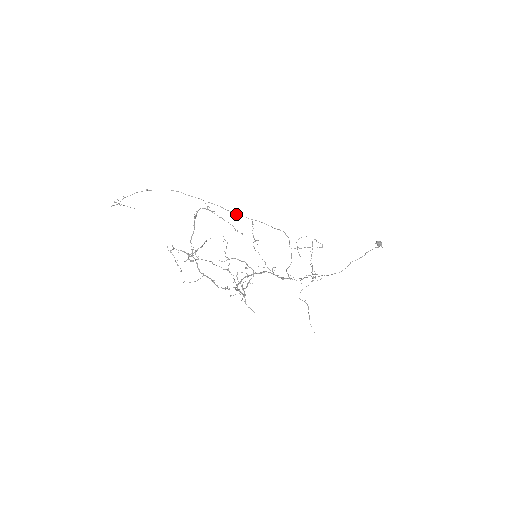
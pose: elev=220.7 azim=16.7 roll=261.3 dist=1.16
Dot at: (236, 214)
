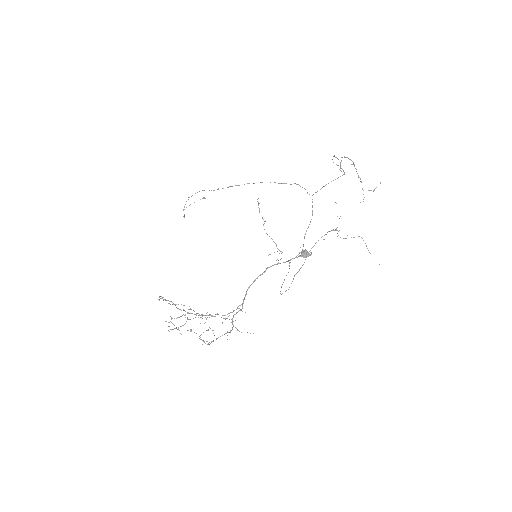
Dot at: (254, 183)
